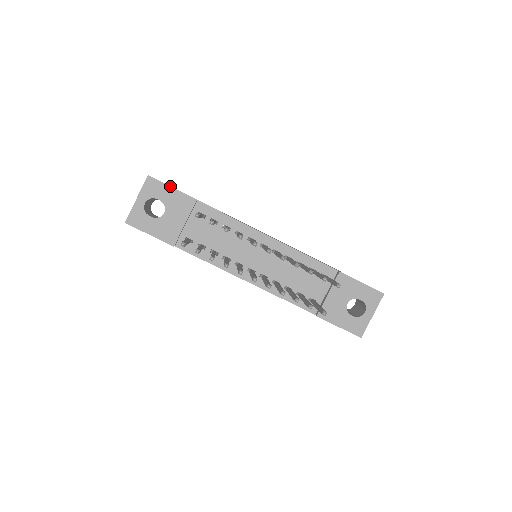
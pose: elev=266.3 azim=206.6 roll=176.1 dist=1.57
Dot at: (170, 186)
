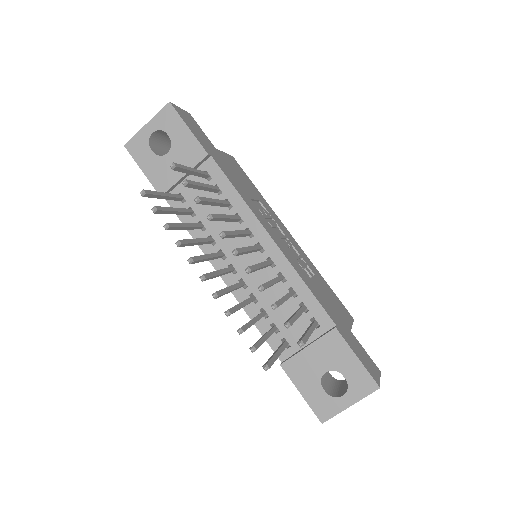
Dot at: (187, 125)
